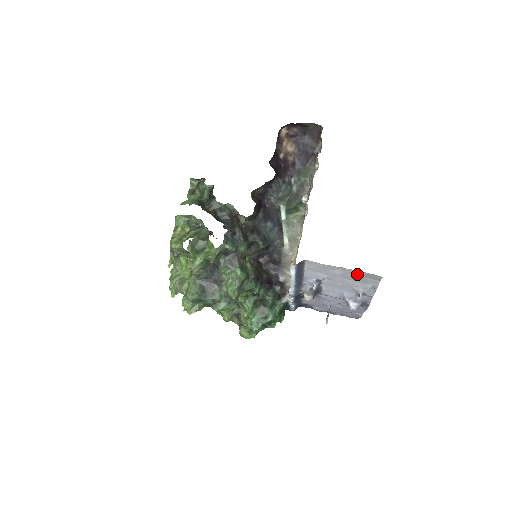
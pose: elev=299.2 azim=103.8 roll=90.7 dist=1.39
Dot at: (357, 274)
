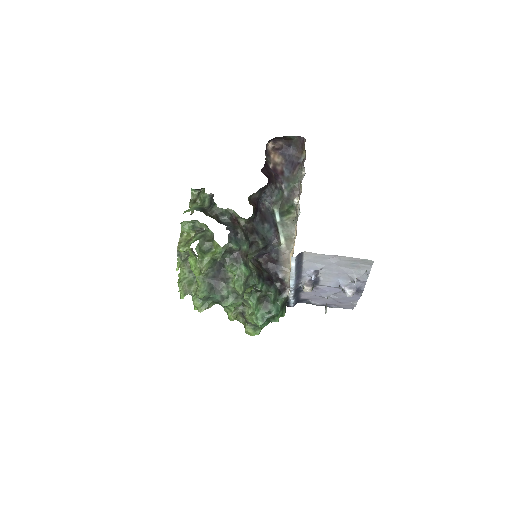
Dot at: (351, 261)
